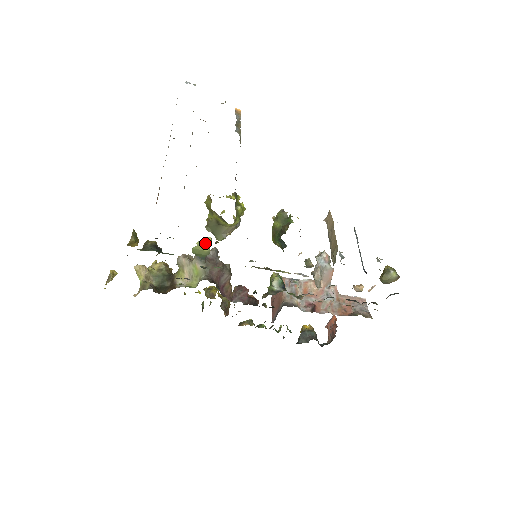
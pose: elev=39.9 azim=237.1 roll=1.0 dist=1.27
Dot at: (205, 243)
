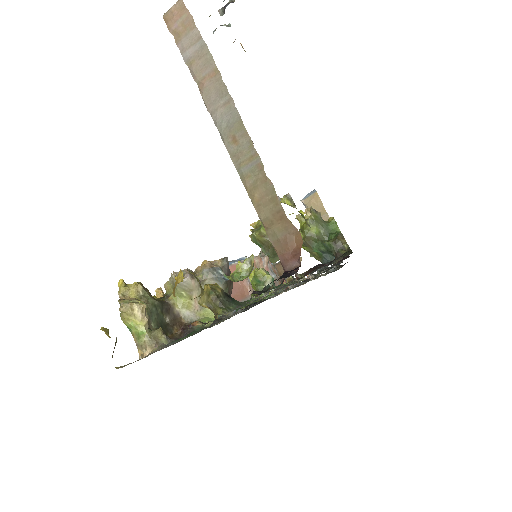
Dot at: (253, 266)
